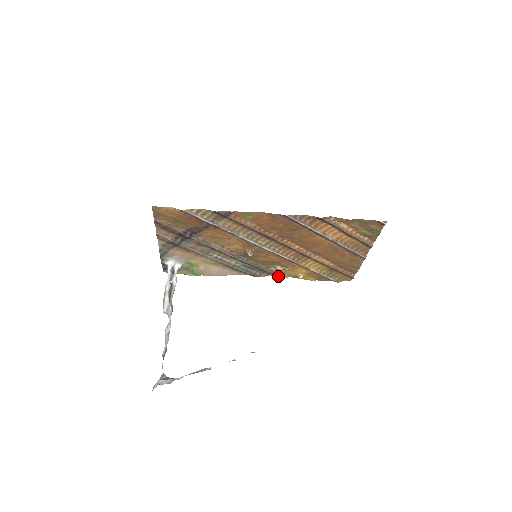
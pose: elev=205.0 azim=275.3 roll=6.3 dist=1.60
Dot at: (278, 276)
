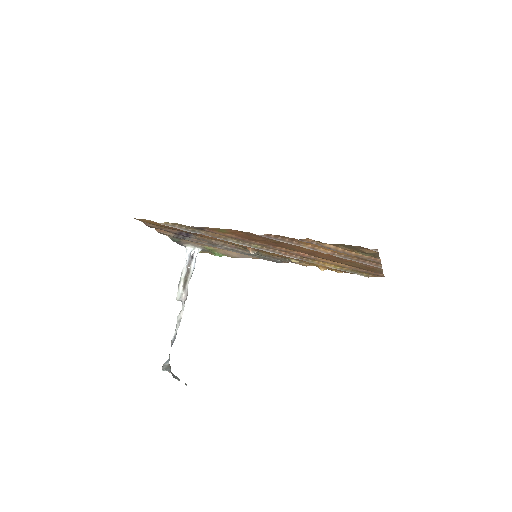
Dot at: (301, 264)
